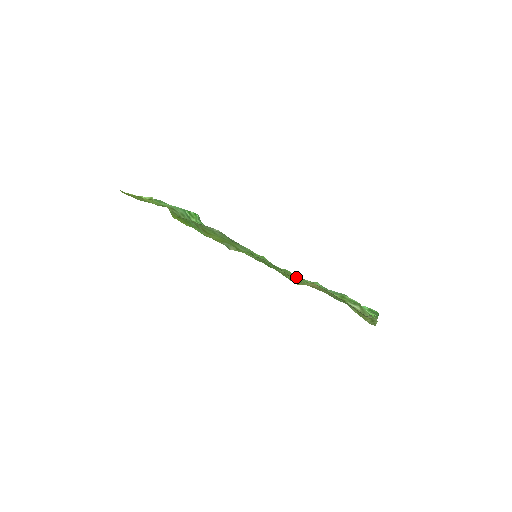
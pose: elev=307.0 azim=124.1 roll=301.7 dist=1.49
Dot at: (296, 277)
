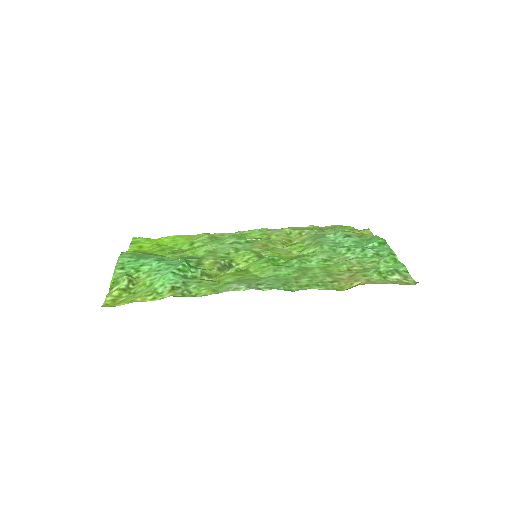
Dot at: (332, 279)
